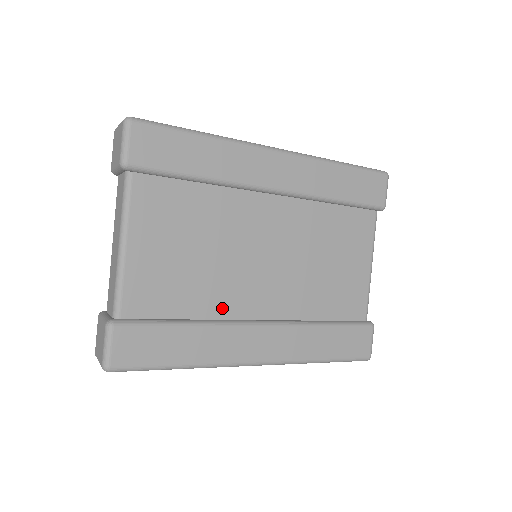
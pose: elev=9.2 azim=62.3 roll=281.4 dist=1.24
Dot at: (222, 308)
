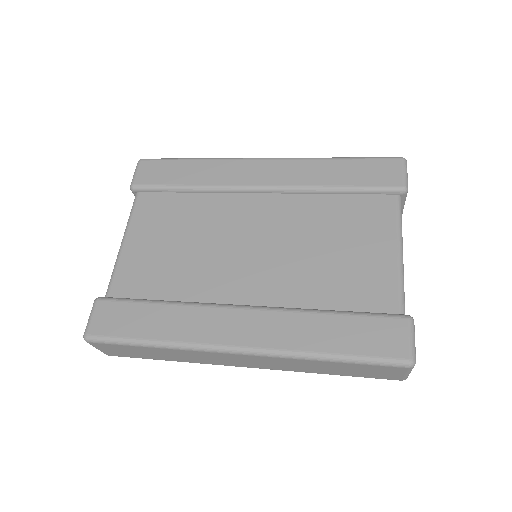
Dot at: (202, 292)
